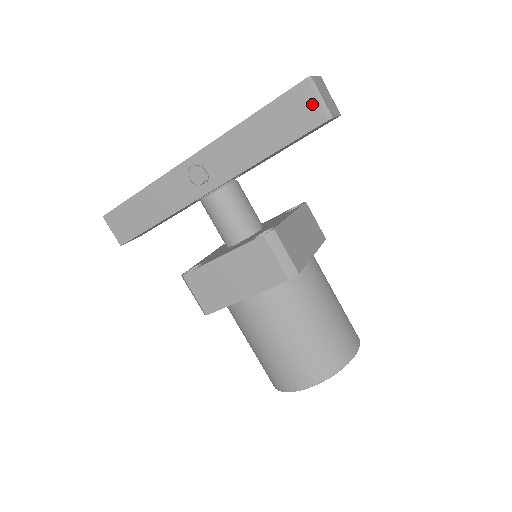
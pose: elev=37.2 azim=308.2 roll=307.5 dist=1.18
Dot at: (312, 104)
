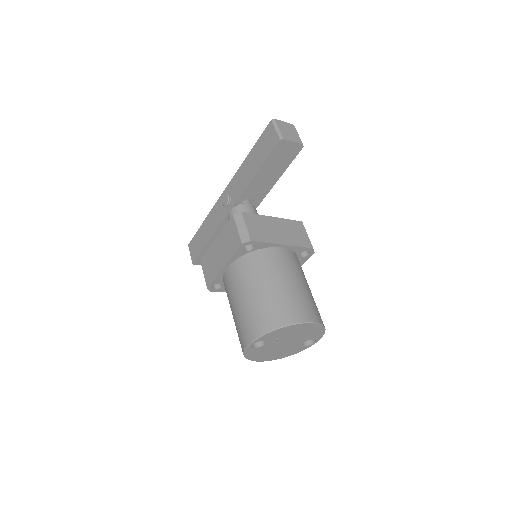
Dot at: (273, 134)
